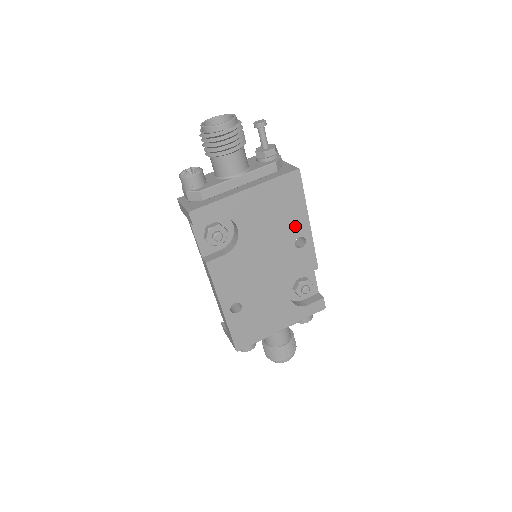
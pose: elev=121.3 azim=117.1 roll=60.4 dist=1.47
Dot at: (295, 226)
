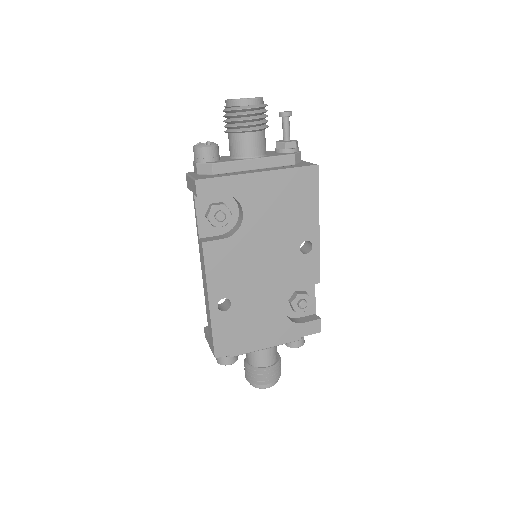
Dot at: (303, 227)
